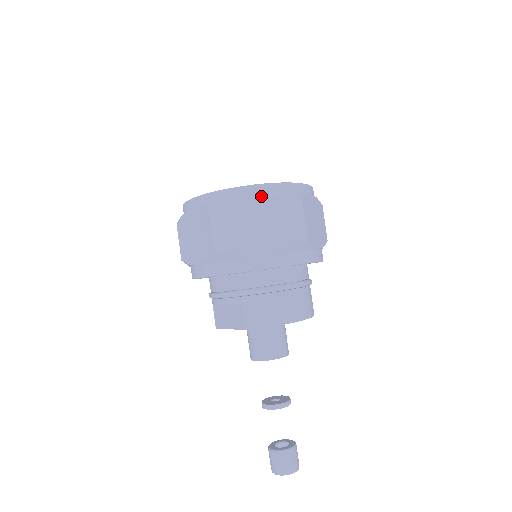
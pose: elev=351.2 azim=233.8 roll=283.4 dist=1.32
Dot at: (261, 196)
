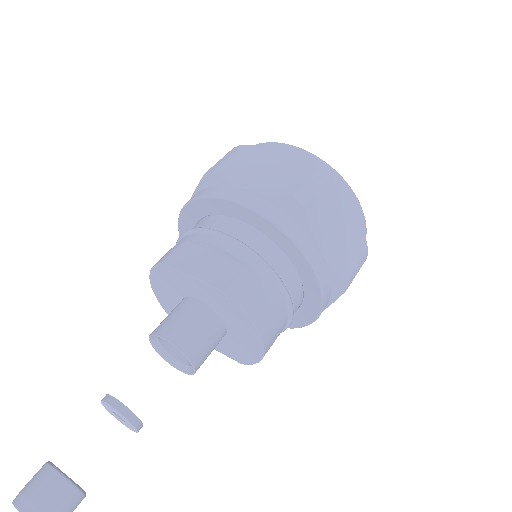
Dot at: (357, 214)
